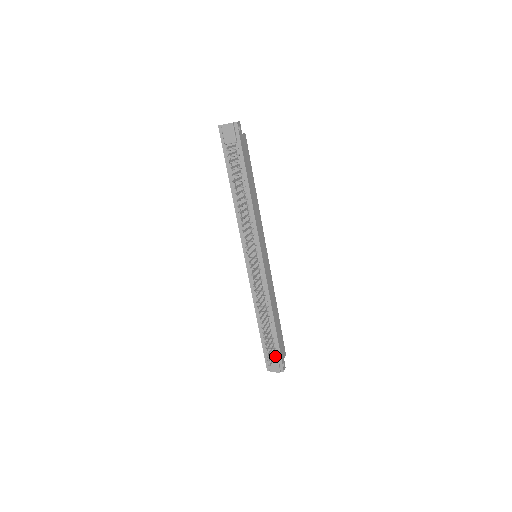
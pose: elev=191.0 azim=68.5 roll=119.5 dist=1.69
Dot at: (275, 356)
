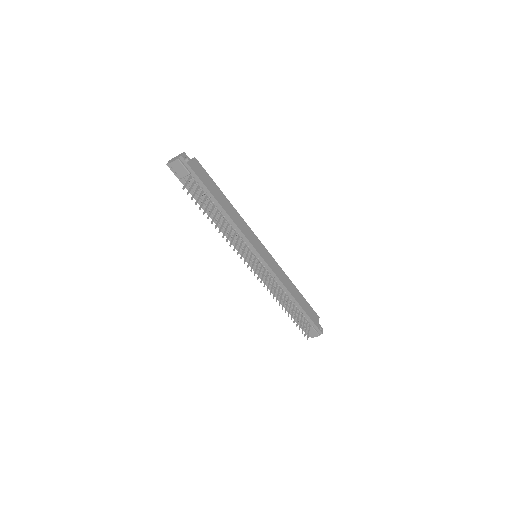
Dot at: (310, 326)
